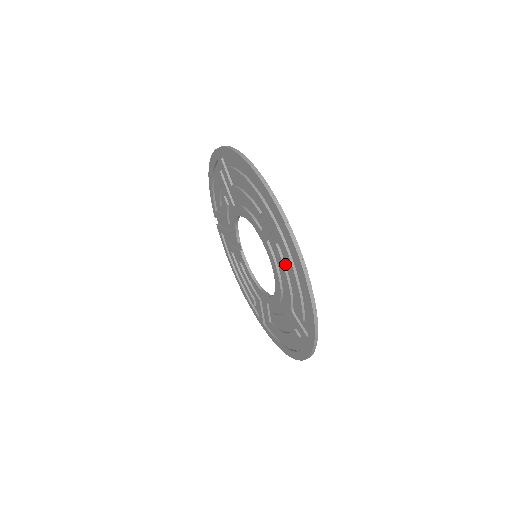
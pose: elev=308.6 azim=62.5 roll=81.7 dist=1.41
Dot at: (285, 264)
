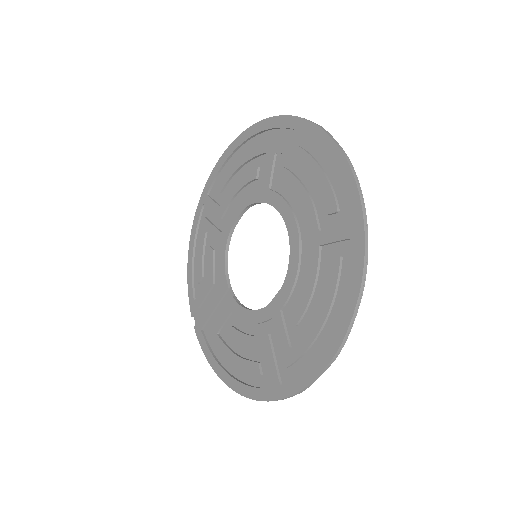
Dot at: (296, 176)
